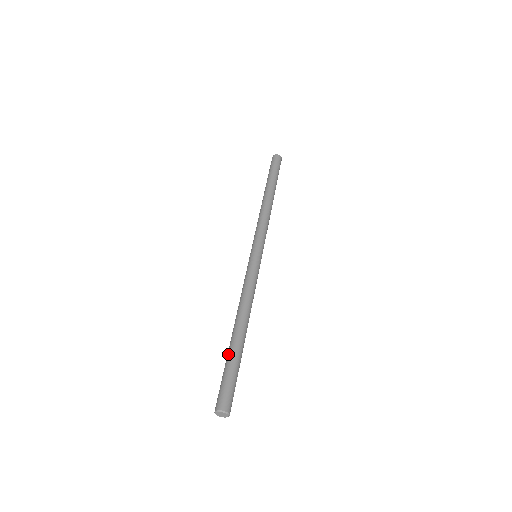
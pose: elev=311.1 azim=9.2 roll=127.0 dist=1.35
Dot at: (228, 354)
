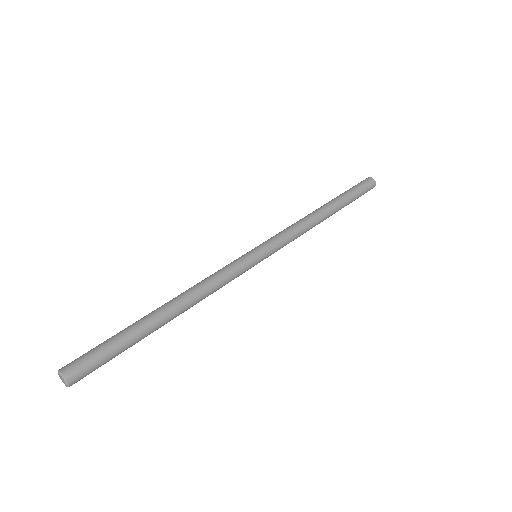
Dot at: occluded
